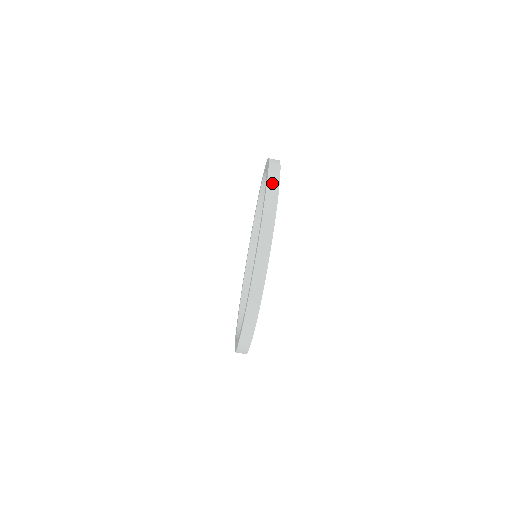
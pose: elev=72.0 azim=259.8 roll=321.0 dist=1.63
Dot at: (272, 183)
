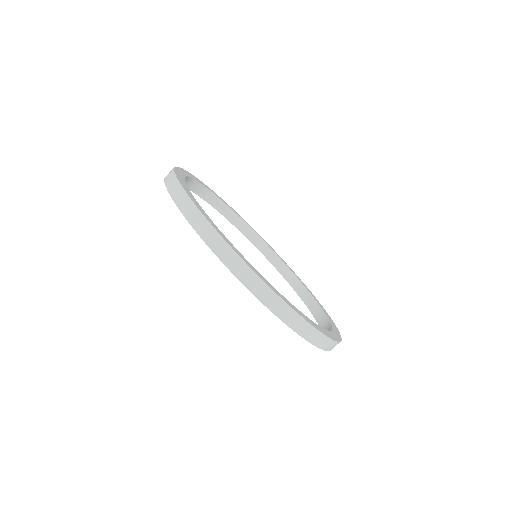
Dot at: occluded
